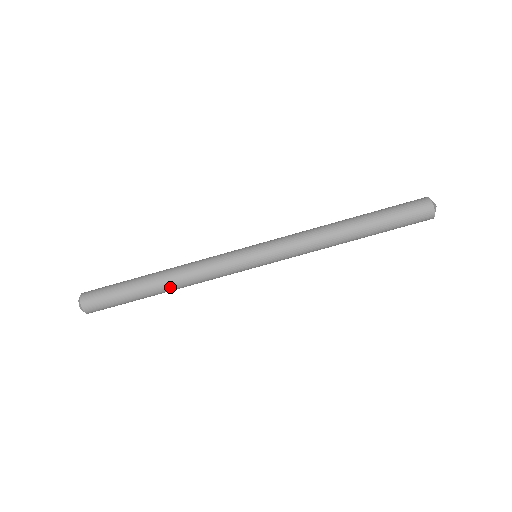
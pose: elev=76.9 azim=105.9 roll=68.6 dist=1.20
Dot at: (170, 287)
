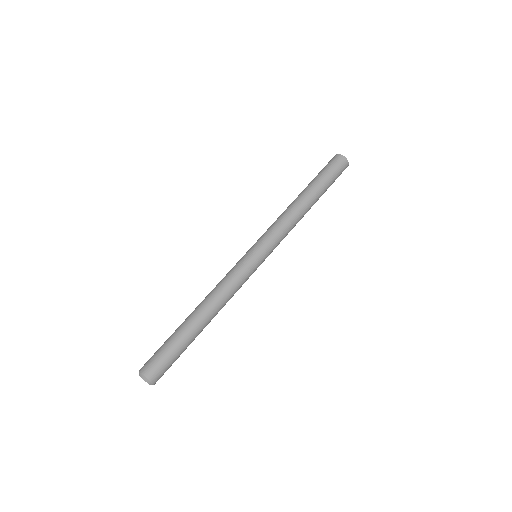
Dot at: (202, 308)
